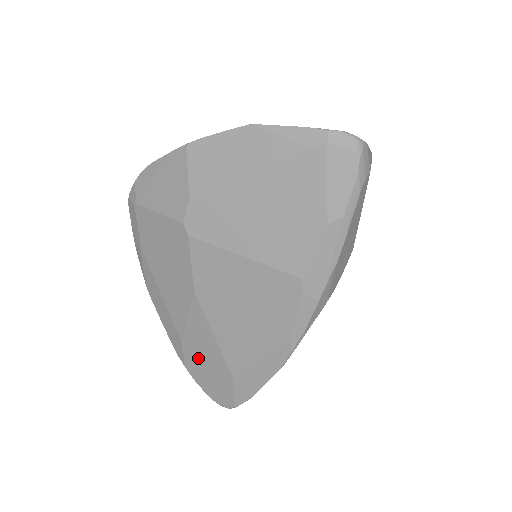
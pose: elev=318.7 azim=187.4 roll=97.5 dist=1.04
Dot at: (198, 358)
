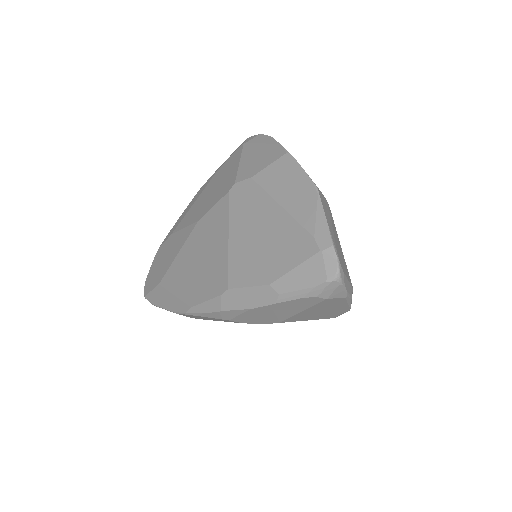
Dot at: (165, 252)
